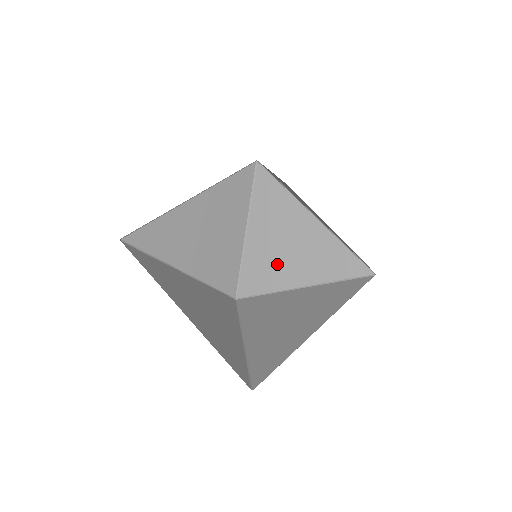
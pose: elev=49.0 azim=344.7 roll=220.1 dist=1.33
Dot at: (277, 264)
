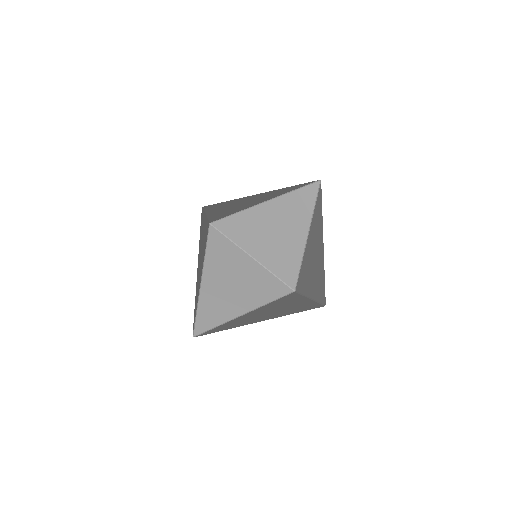
Dot at: (308, 272)
